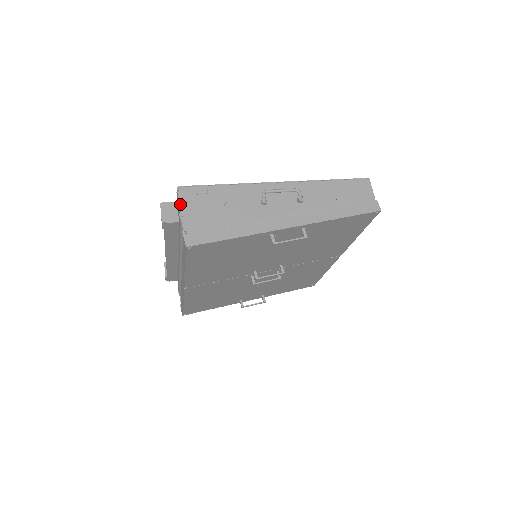
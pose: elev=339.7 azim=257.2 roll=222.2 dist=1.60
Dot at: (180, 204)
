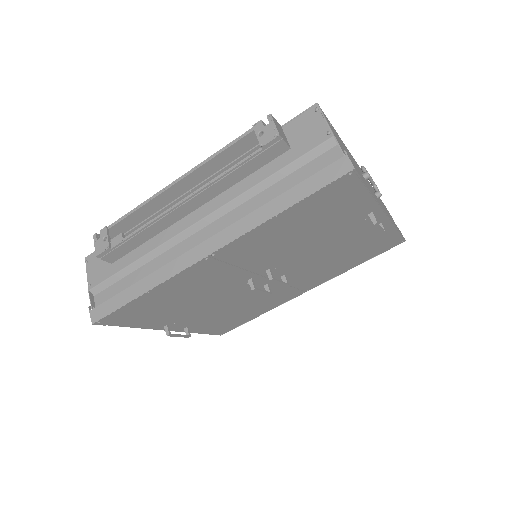
Dot at: (327, 121)
